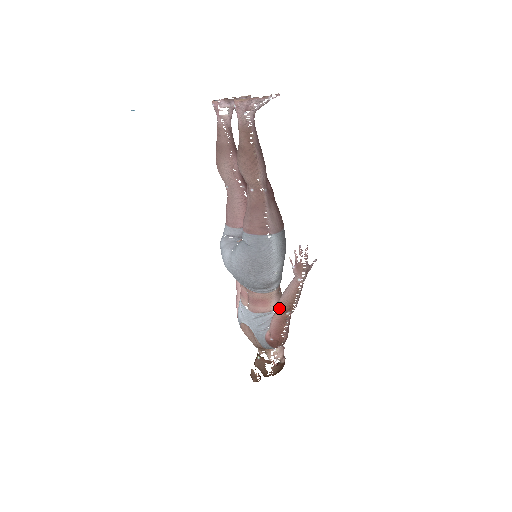
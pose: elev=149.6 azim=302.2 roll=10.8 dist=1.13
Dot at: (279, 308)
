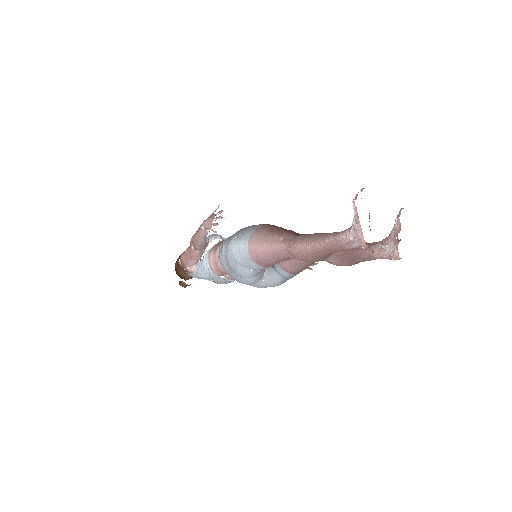
Dot at: occluded
